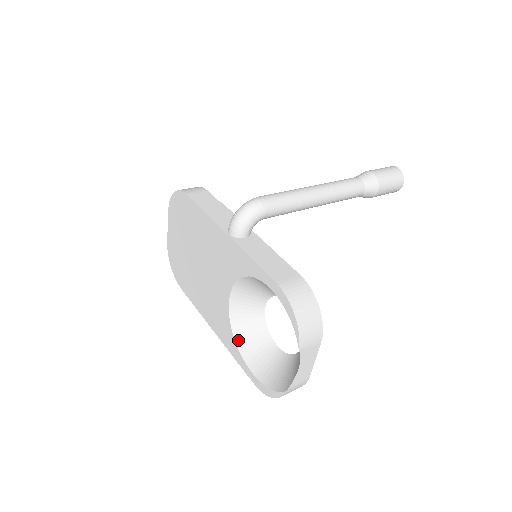
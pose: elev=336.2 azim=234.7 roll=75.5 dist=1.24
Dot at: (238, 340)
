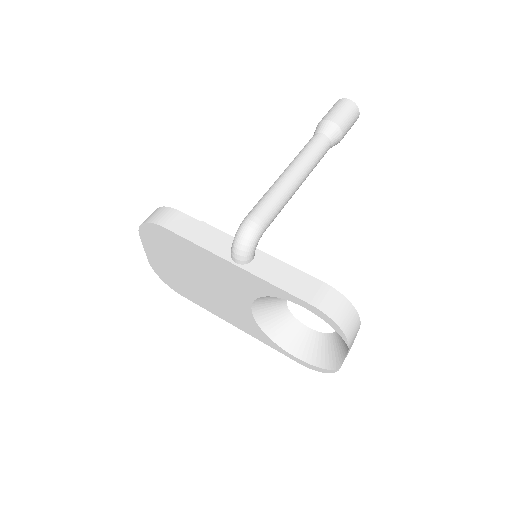
Dot at: (270, 335)
